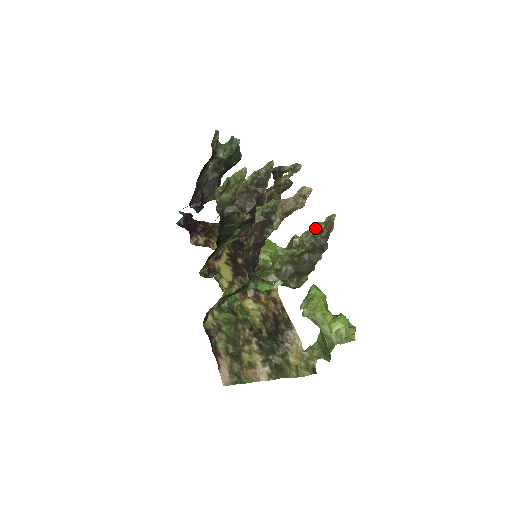
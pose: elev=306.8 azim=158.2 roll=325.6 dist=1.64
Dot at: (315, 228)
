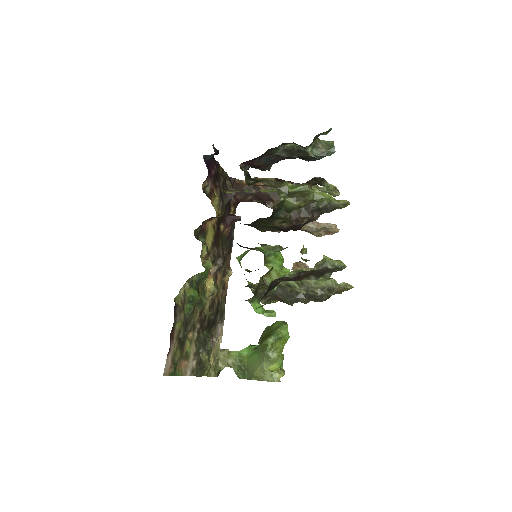
Dot at: (328, 283)
